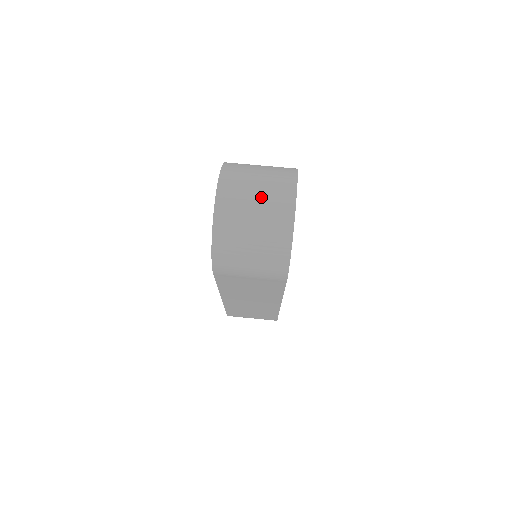
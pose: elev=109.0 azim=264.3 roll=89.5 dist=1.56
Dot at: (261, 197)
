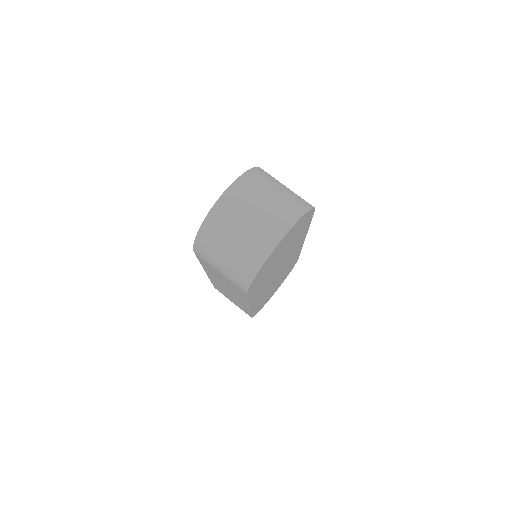
Dot at: (259, 215)
